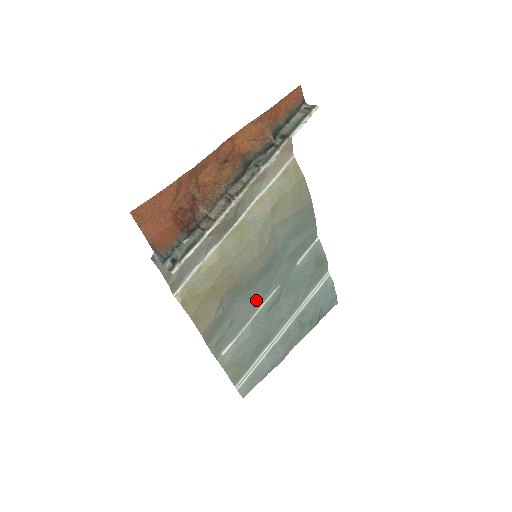
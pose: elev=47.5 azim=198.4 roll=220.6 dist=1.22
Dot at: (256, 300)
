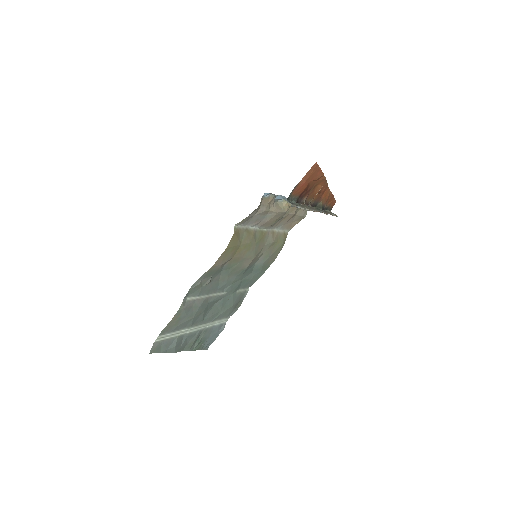
Dot at: (219, 286)
